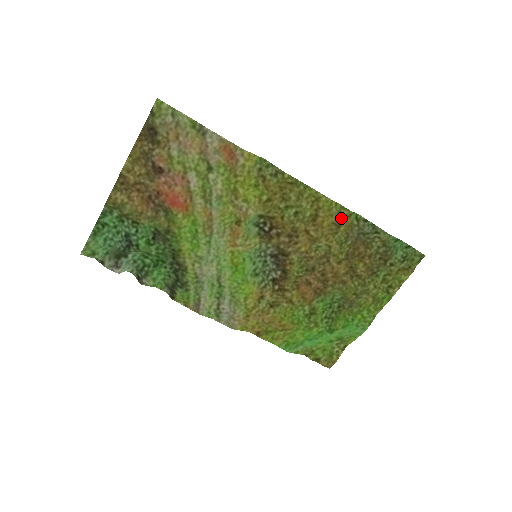
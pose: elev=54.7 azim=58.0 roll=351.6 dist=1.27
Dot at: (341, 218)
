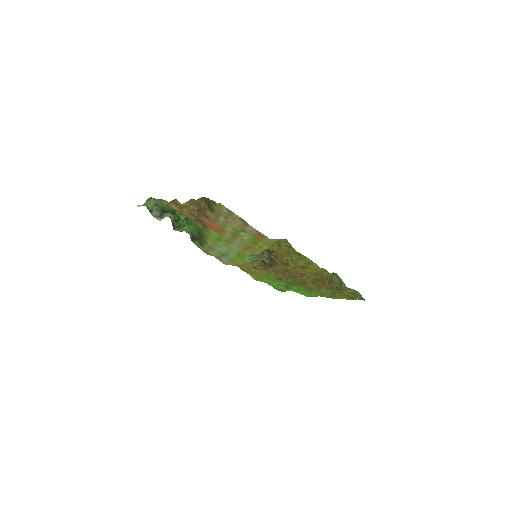
Dot at: (321, 274)
